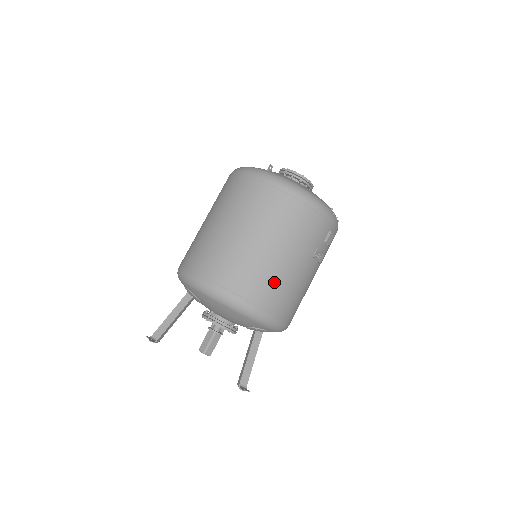
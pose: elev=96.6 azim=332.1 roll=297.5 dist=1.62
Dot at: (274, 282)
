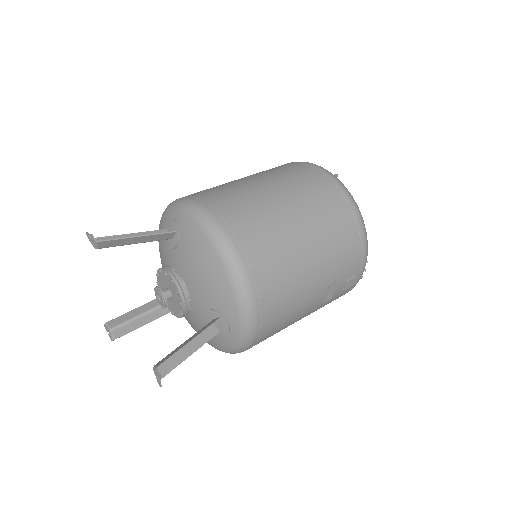
Dot at: (285, 270)
